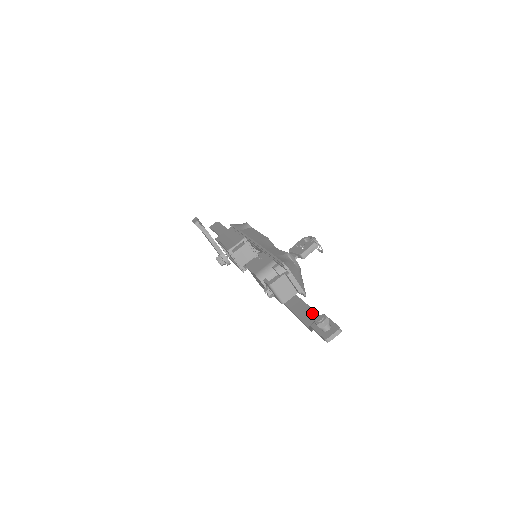
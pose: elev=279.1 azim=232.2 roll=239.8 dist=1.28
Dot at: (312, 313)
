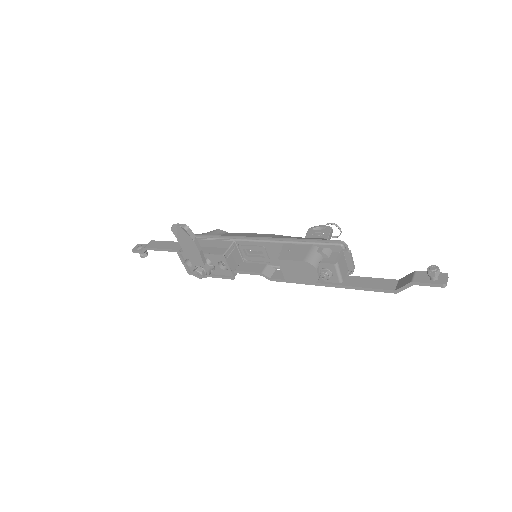
Dot at: (382, 280)
